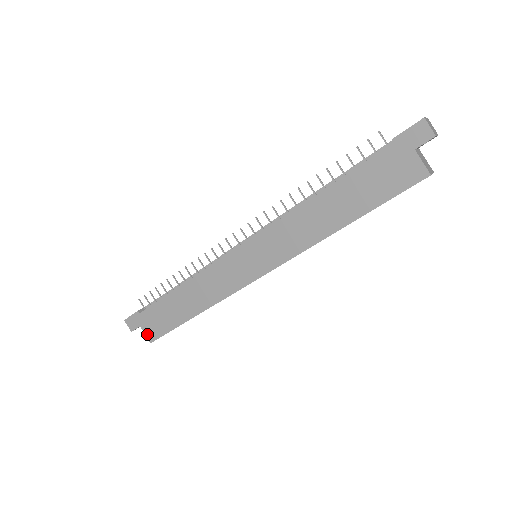
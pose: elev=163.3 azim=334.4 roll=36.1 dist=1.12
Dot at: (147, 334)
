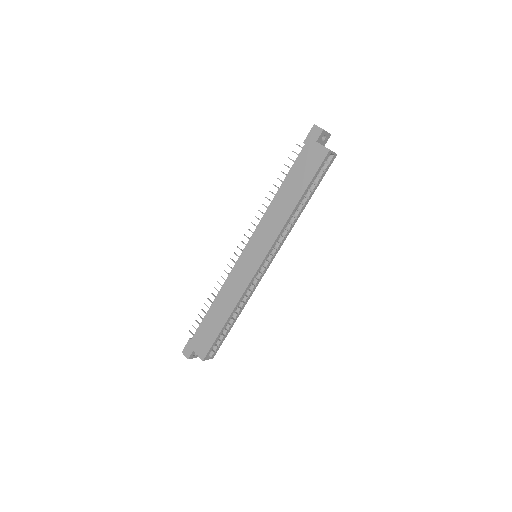
Dot at: (199, 354)
